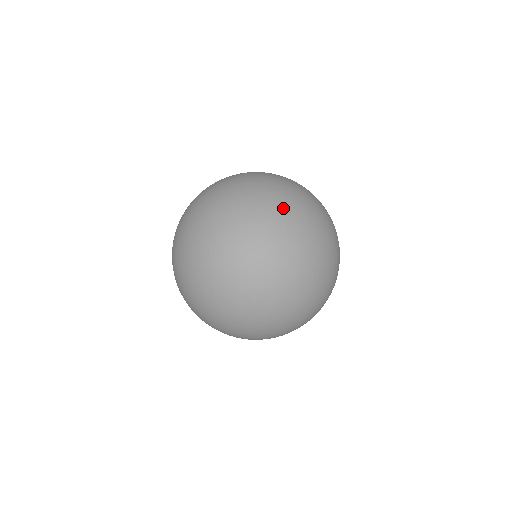
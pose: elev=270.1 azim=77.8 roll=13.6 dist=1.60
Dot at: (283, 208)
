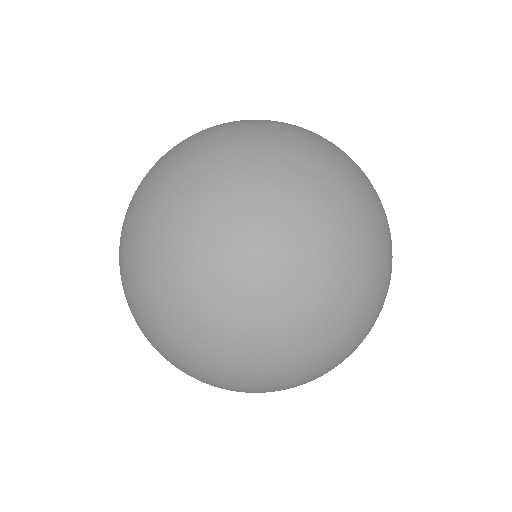
Dot at: (259, 120)
